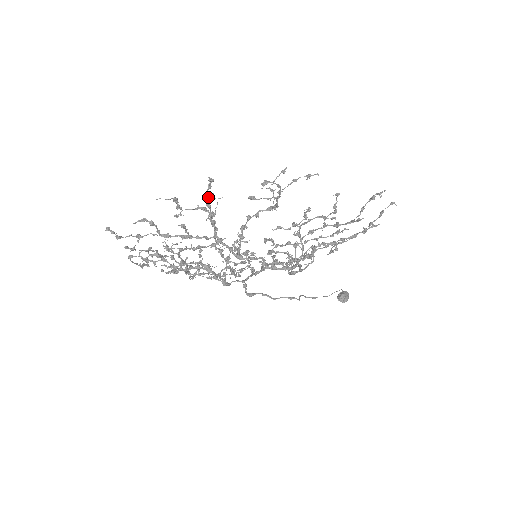
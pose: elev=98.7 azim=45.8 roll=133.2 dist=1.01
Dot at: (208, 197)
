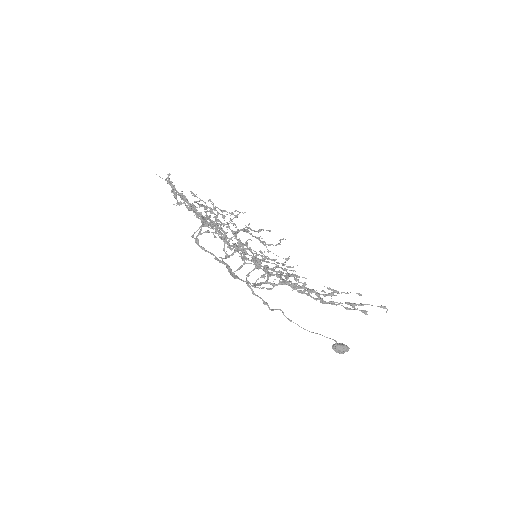
Dot at: (174, 191)
